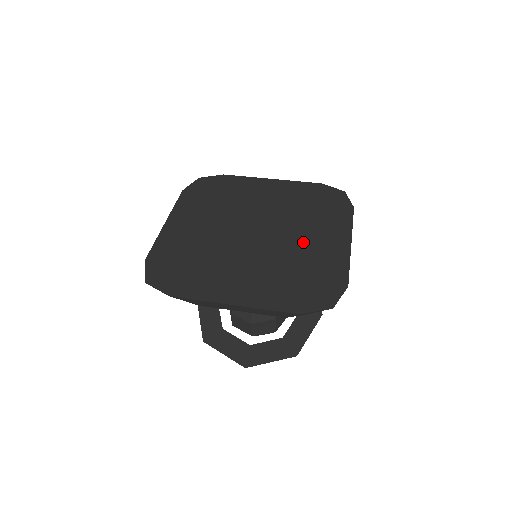
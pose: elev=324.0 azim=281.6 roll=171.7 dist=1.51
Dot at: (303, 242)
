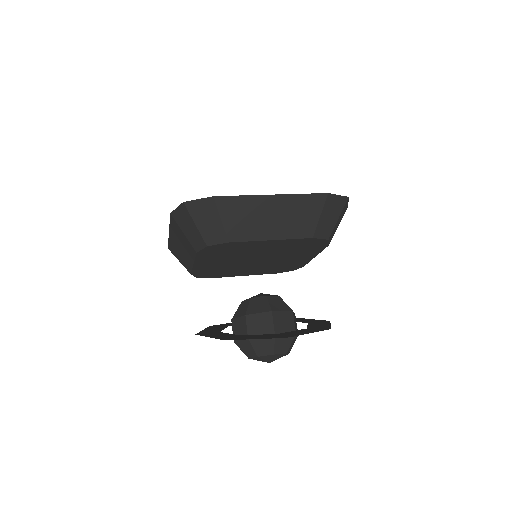
Dot at: occluded
